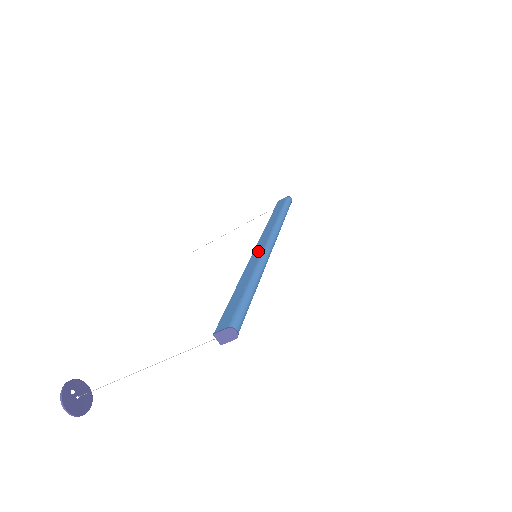
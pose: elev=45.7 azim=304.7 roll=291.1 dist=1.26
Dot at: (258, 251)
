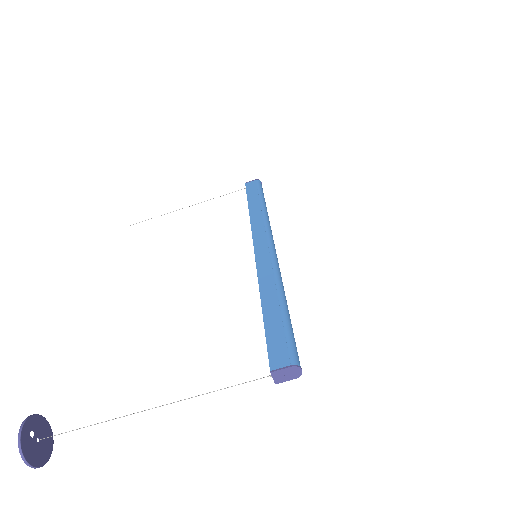
Dot at: (263, 252)
